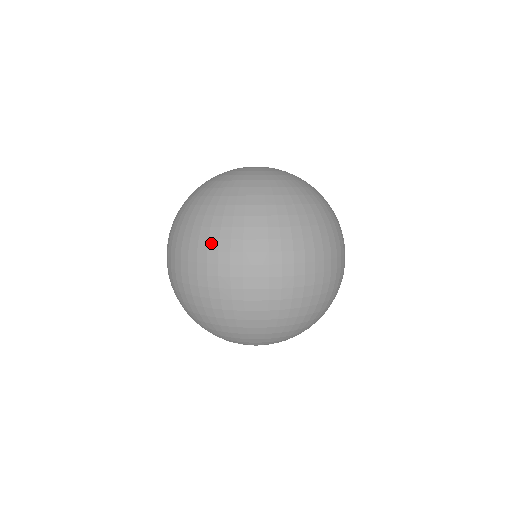
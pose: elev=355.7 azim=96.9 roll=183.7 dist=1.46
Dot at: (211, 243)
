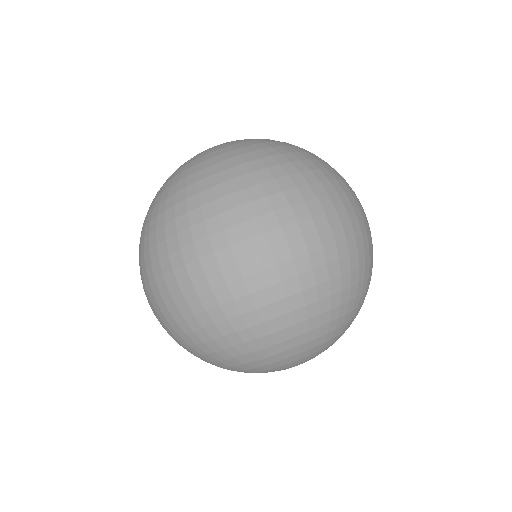
Dot at: (140, 264)
